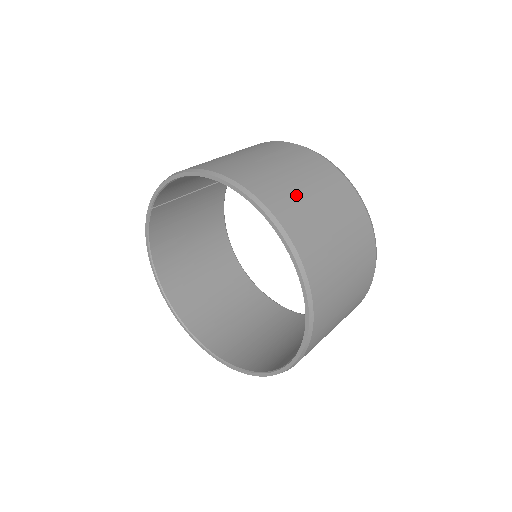
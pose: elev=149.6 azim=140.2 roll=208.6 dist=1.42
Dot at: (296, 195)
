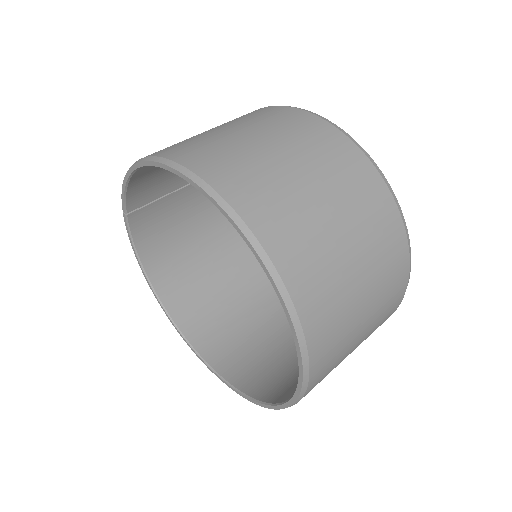
Dot at: (265, 170)
